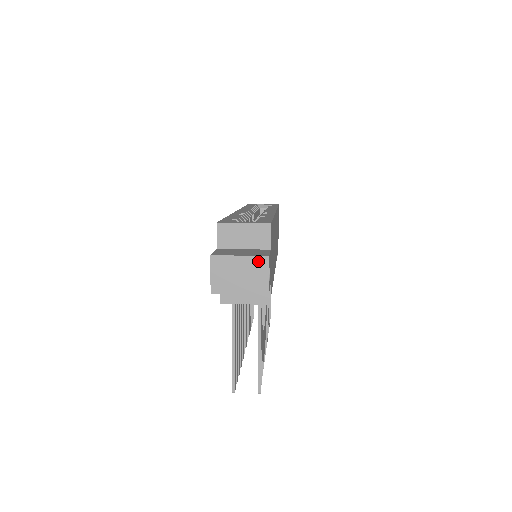
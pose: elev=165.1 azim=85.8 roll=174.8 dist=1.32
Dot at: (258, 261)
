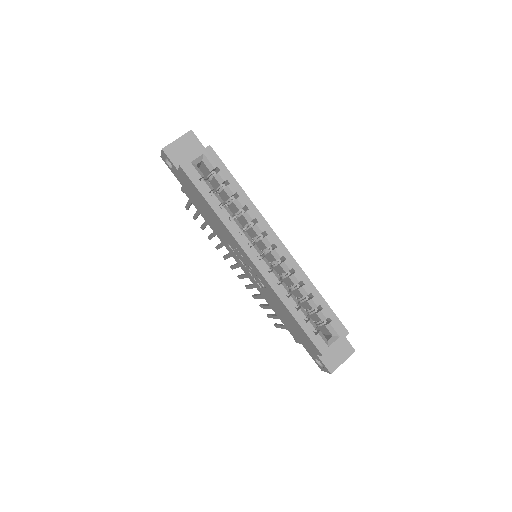
Dot at: (350, 355)
